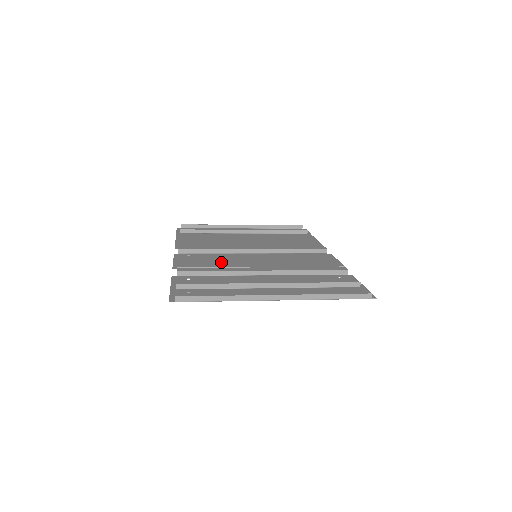
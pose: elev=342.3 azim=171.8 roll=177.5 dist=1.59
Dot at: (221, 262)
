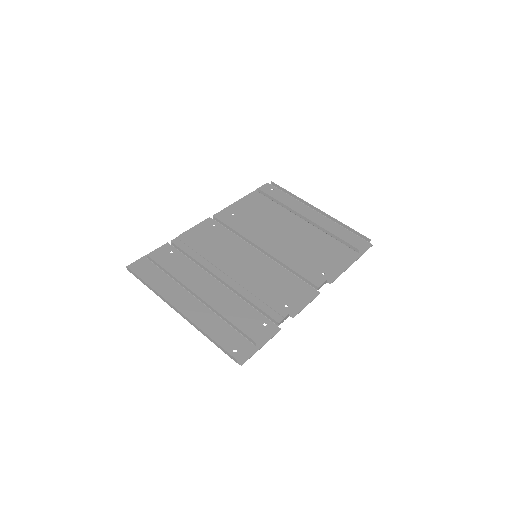
Dot at: (220, 247)
